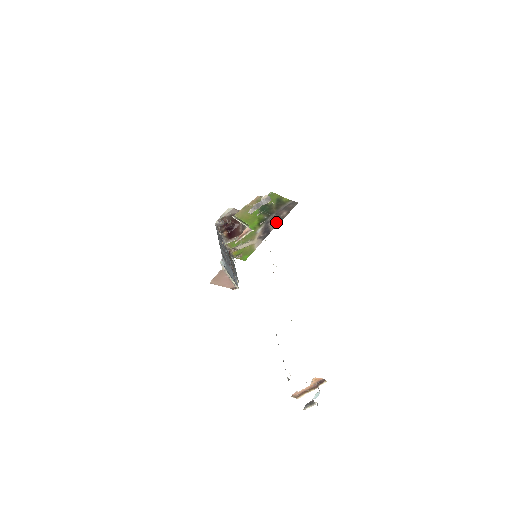
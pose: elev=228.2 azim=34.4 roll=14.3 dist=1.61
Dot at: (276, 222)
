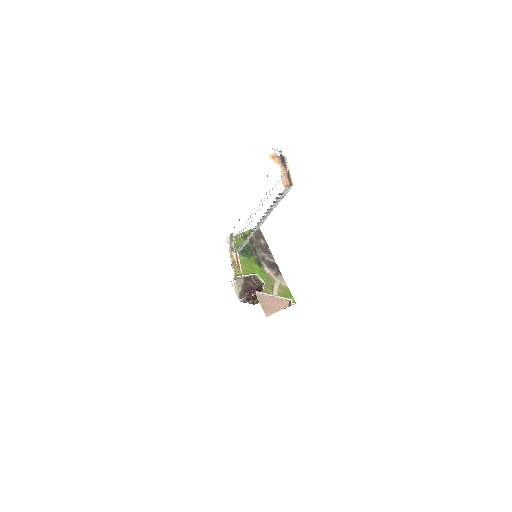
Dot at: (268, 253)
